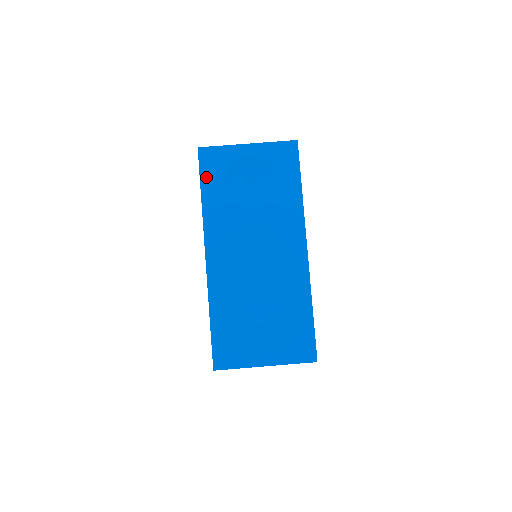
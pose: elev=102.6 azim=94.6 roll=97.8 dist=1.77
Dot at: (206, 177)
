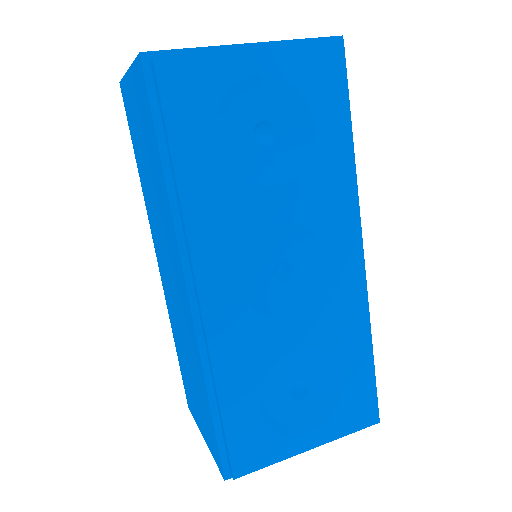
Dot at: (172, 127)
